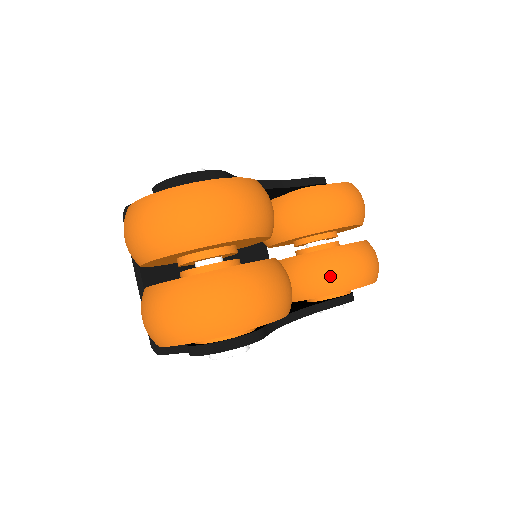
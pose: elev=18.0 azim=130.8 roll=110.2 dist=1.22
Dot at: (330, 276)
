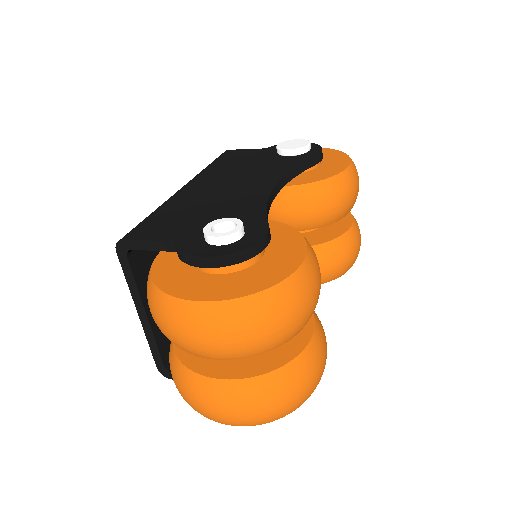
Dot at: (327, 271)
